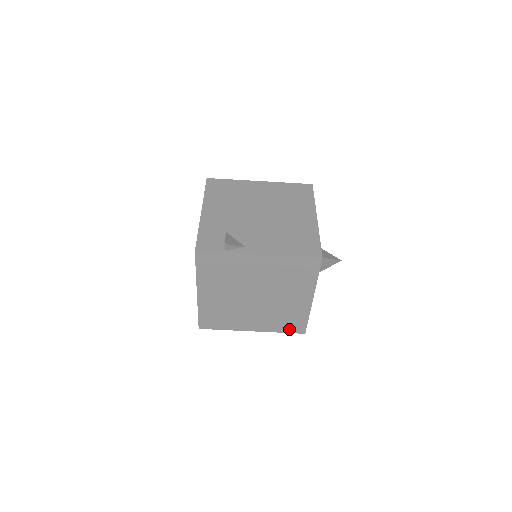
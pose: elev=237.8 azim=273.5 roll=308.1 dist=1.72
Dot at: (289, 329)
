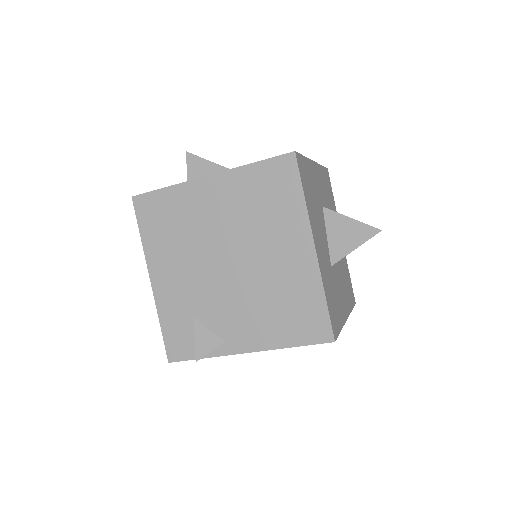
Dot at: occluded
